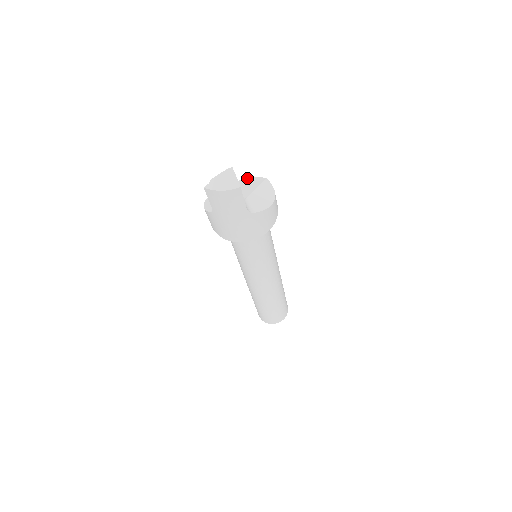
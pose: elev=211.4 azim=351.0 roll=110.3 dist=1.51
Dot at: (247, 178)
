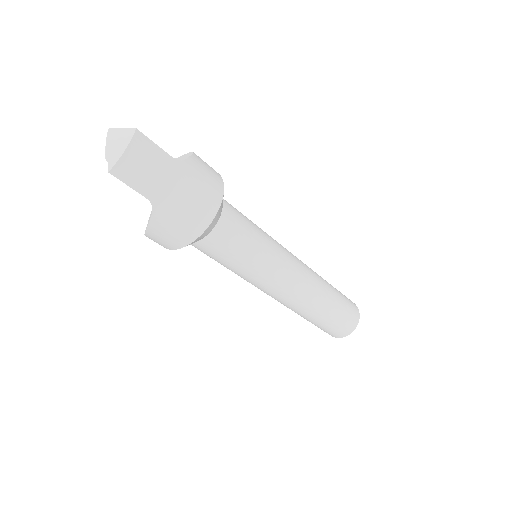
Dot at: occluded
